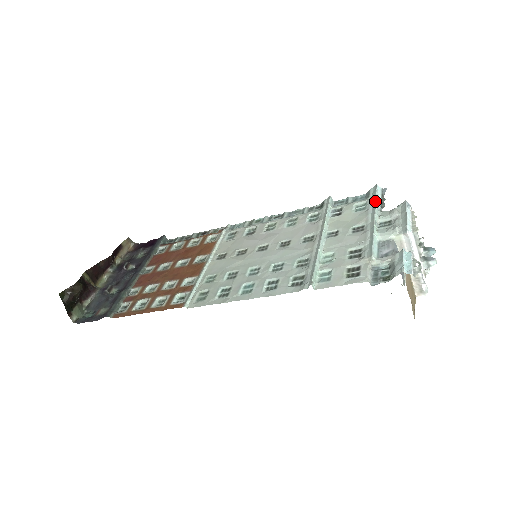
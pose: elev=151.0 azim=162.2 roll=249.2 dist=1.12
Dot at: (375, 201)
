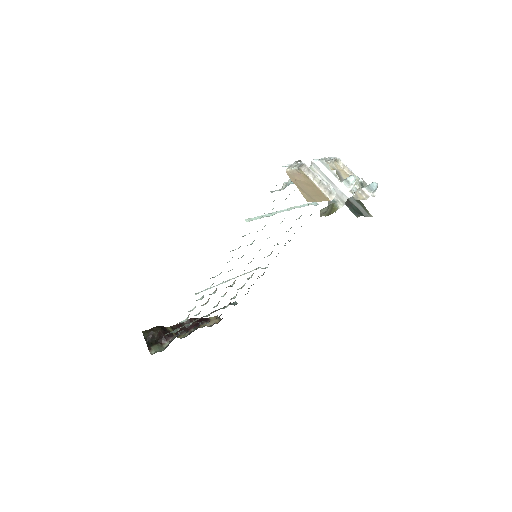
Dot at: occluded
